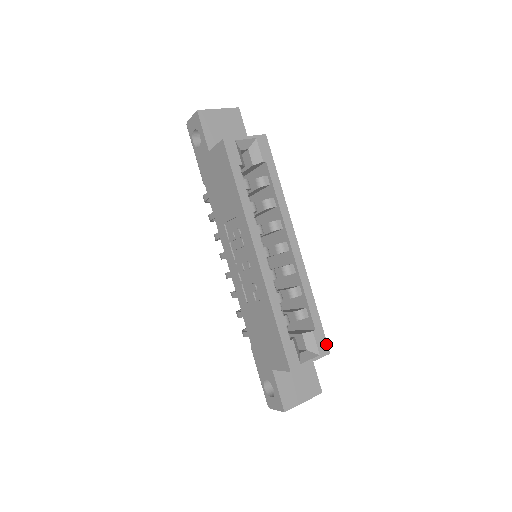
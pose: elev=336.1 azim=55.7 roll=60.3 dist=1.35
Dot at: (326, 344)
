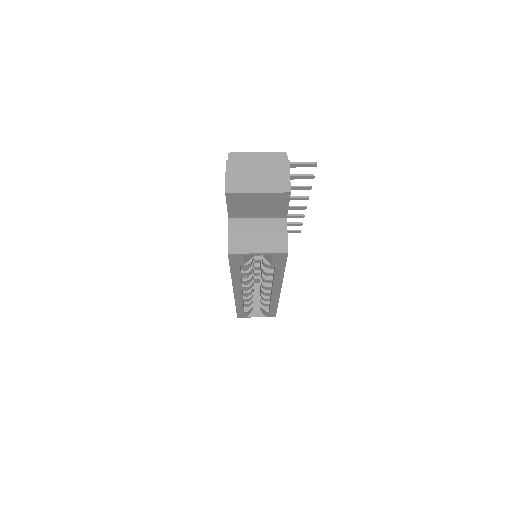
Dot at: (275, 315)
